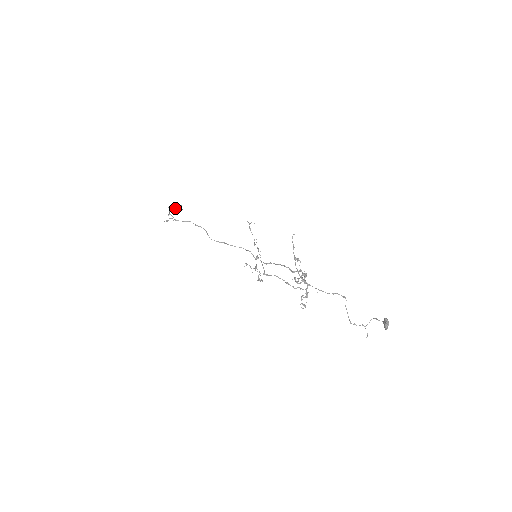
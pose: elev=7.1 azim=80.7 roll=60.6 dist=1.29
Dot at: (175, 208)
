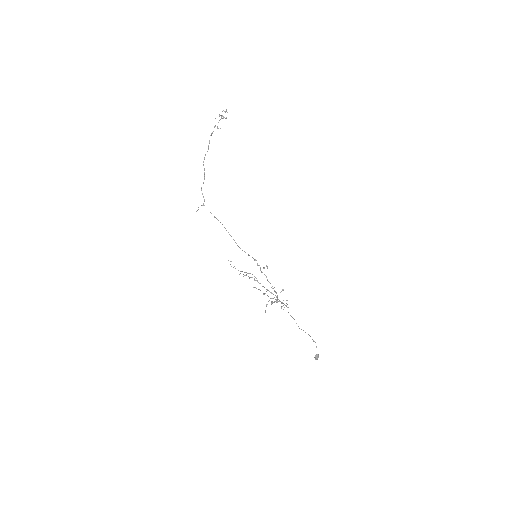
Dot at: (217, 128)
